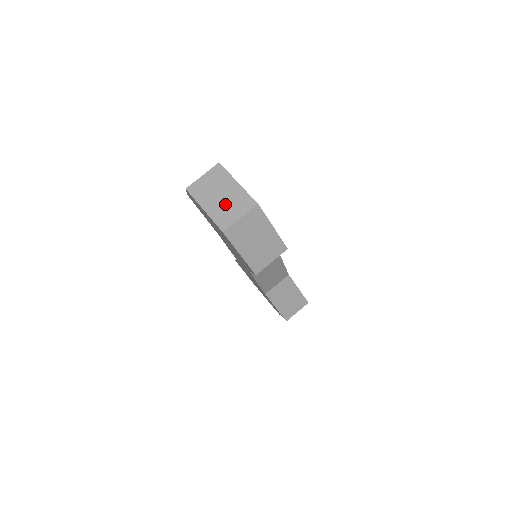
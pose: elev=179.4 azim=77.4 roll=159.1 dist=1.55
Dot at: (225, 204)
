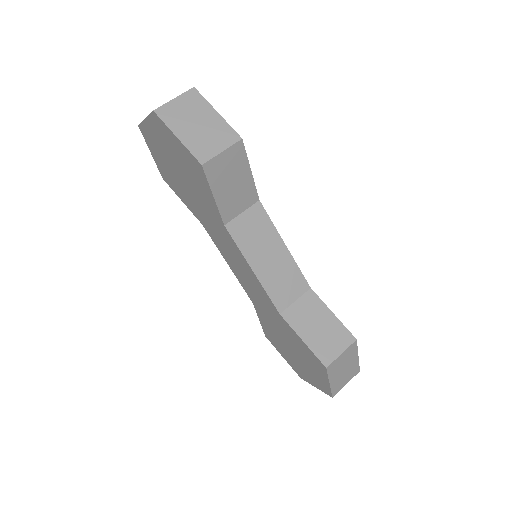
Dot at: occluded
